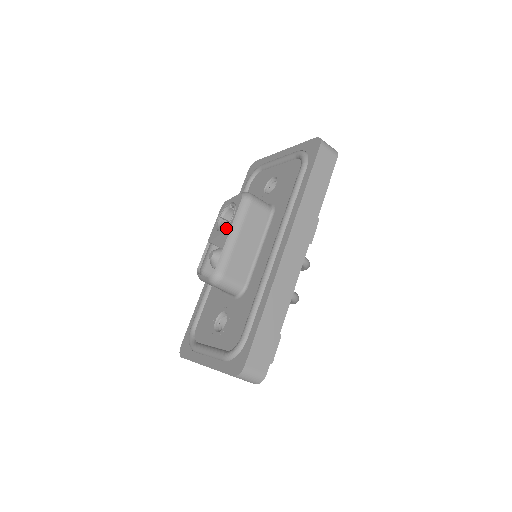
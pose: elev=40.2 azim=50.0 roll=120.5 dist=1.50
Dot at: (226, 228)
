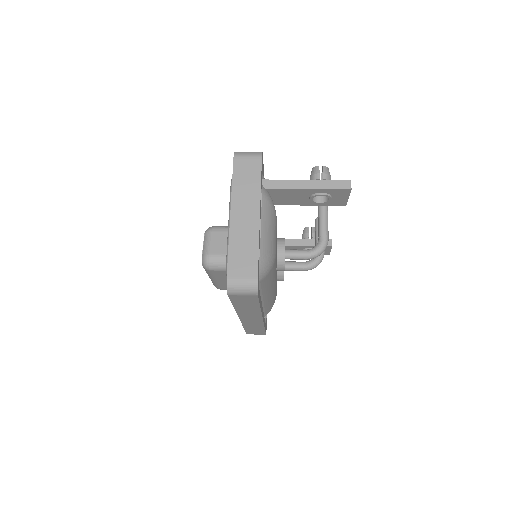
Dot at: occluded
